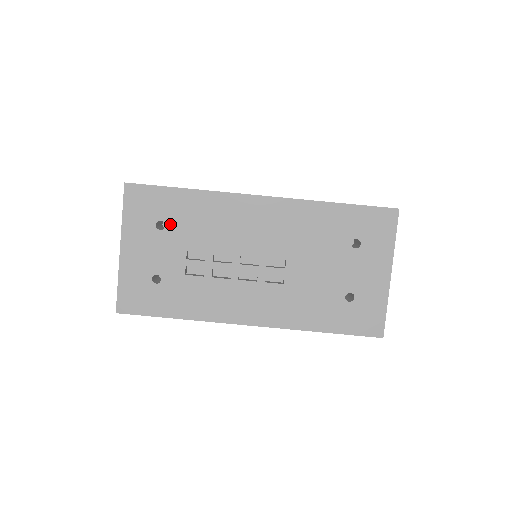
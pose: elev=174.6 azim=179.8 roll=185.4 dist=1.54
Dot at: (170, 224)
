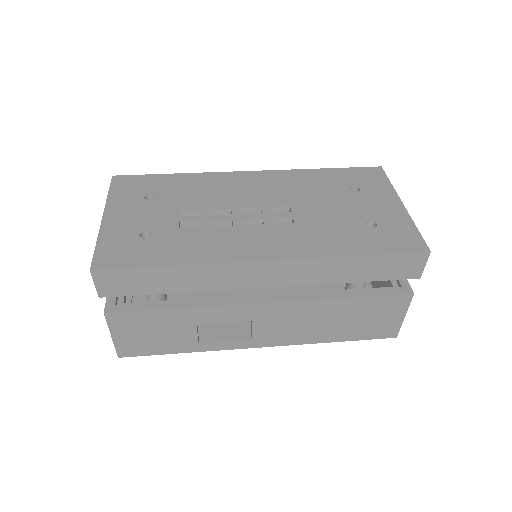
Dot at: (160, 195)
